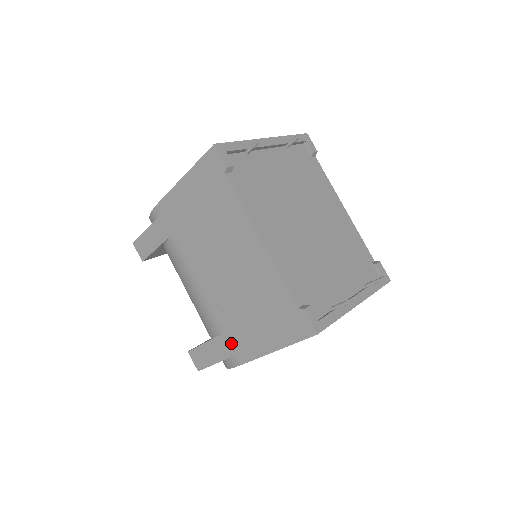
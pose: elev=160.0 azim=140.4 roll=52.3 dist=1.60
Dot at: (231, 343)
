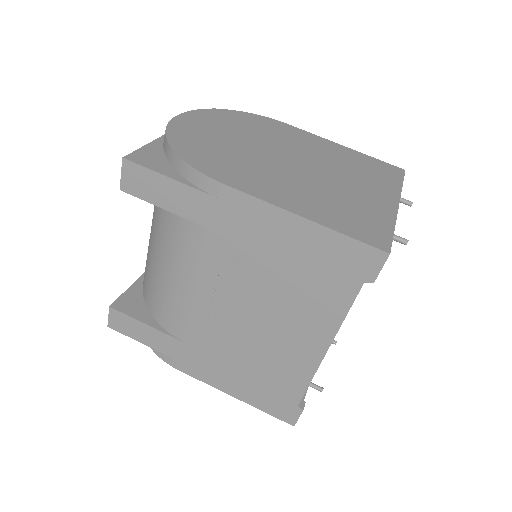
Dot at: (186, 354)
